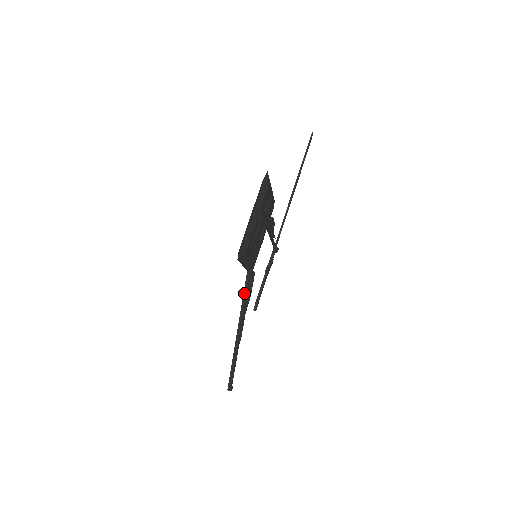
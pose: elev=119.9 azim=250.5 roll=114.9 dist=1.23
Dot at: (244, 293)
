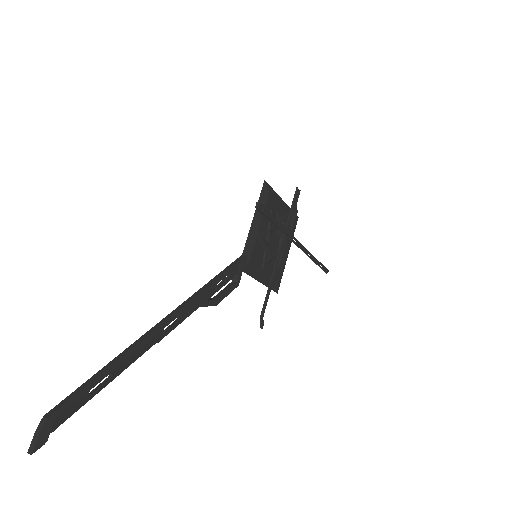
Dot at: (222, 272)
